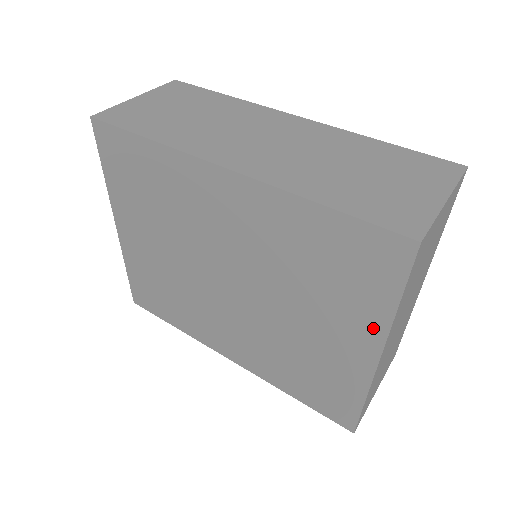
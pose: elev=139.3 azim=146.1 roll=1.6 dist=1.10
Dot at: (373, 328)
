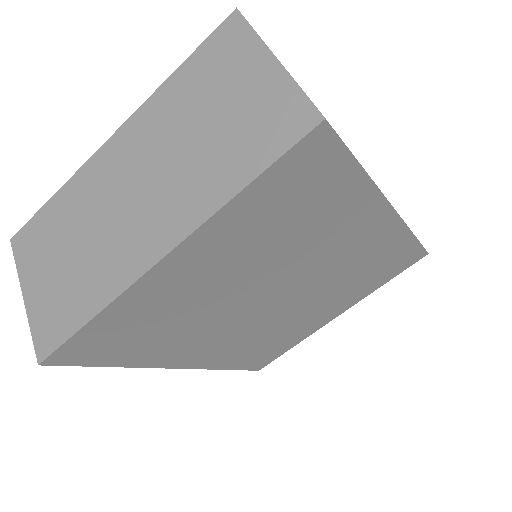
Dot at: (357, 300)
